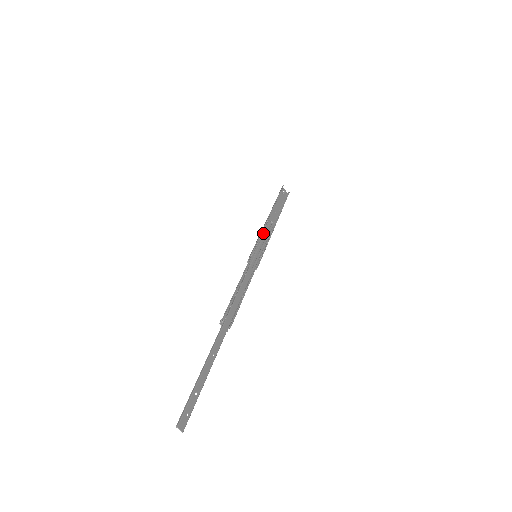
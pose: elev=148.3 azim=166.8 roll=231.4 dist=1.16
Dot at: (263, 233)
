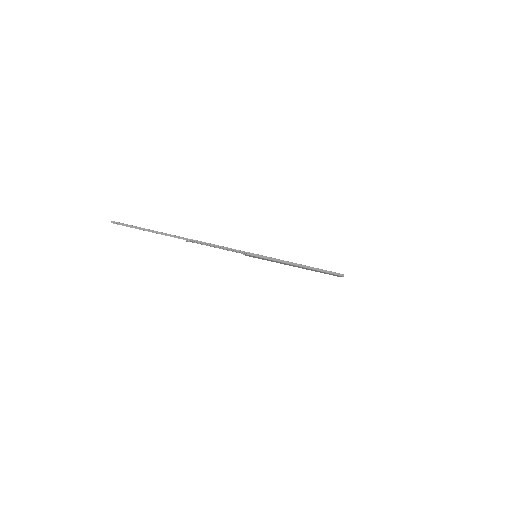
Dot at: occluded
